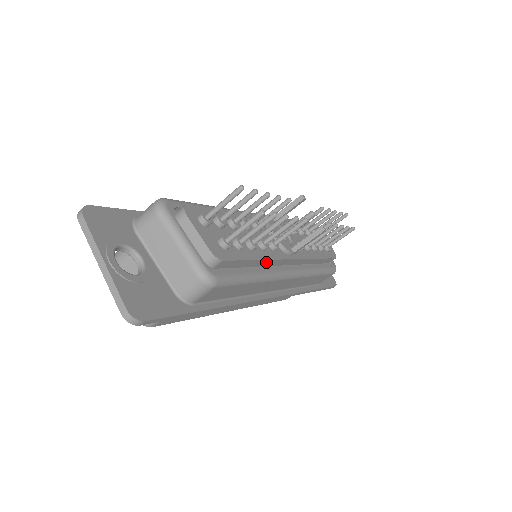
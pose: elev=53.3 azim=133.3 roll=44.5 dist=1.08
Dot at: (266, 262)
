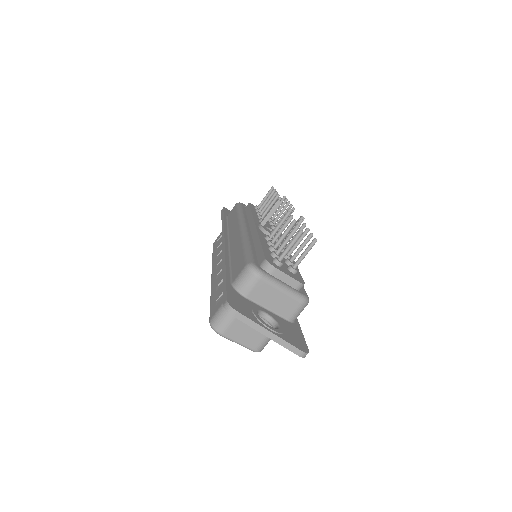
Dot at: occluded
